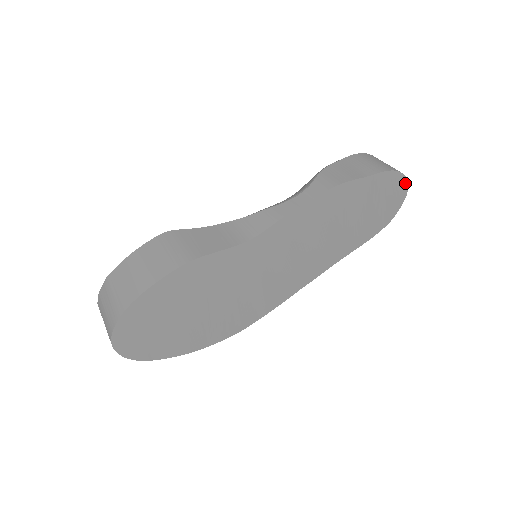
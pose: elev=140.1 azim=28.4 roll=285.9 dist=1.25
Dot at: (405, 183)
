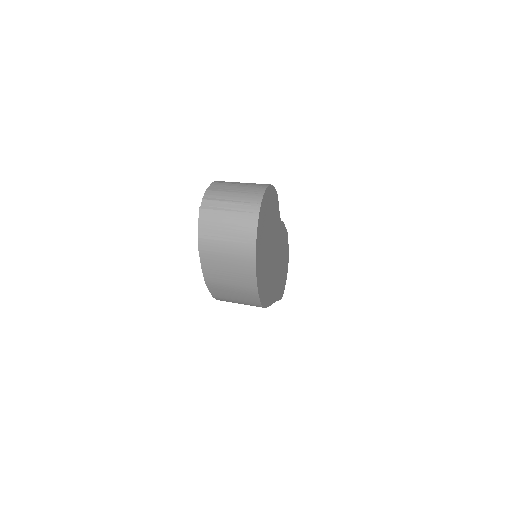
Dot at: (287, 271)
